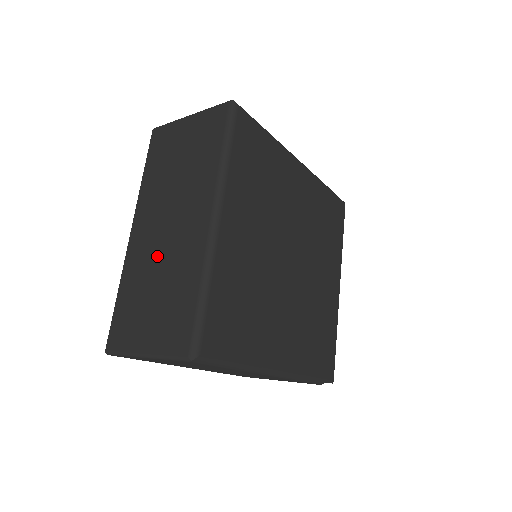
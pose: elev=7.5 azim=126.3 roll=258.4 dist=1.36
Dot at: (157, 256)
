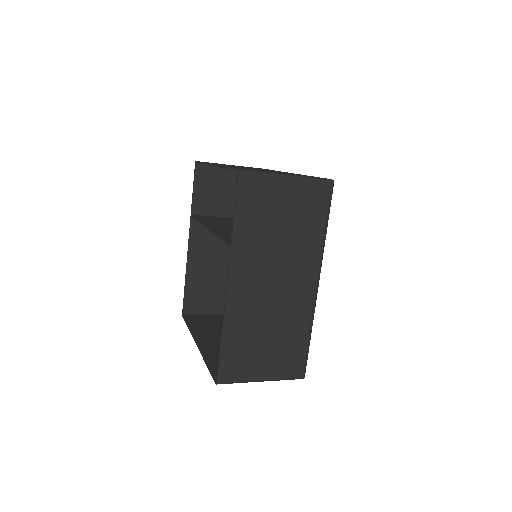
Dot at: (265, 309)
